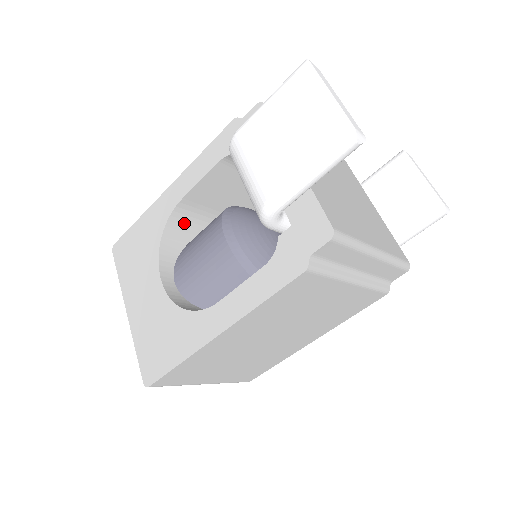
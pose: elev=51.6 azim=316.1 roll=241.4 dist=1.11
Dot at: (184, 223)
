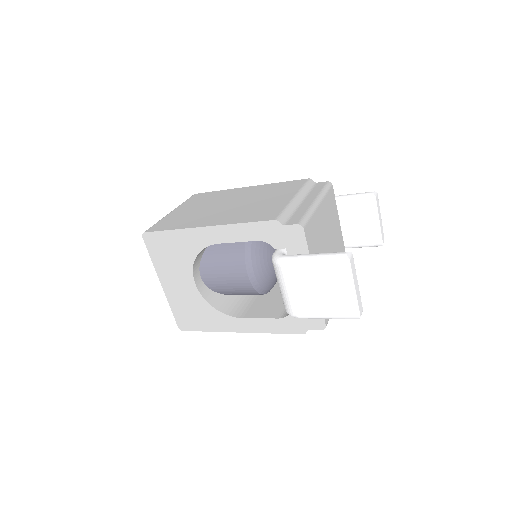
Dot at: occluded
